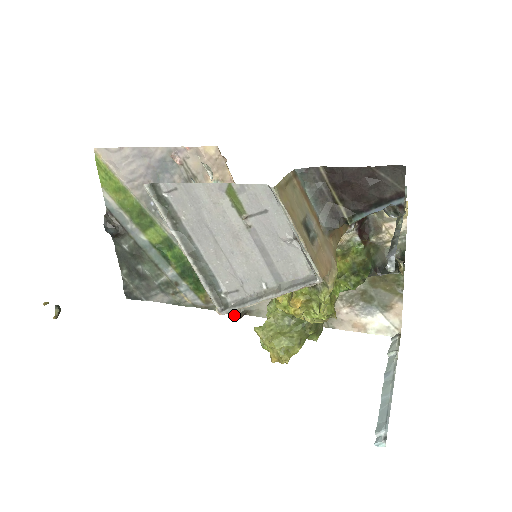
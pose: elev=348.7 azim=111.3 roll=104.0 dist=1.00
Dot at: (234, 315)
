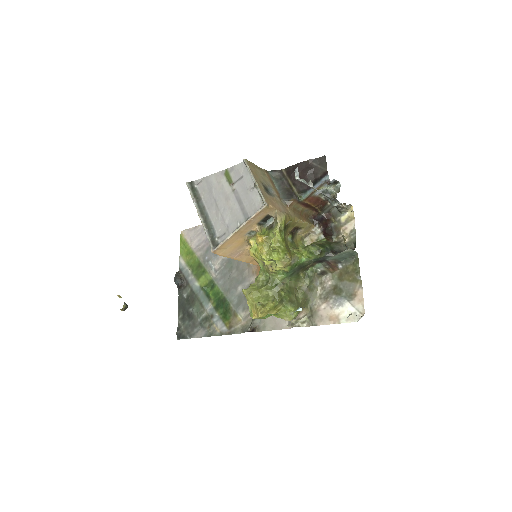
Dot at: (246, 330)
